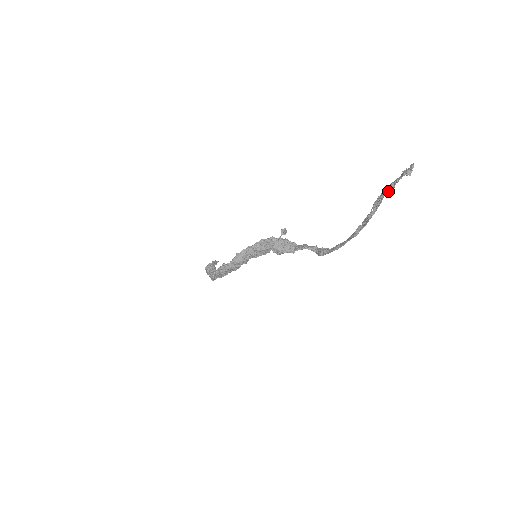
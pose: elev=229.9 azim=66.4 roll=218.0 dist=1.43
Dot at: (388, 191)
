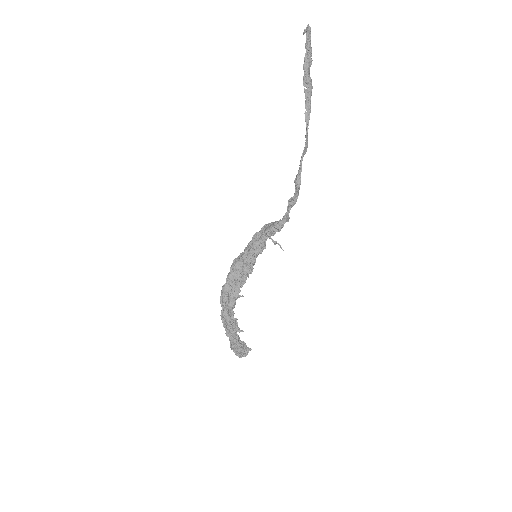
Dot at: (307, 62)
